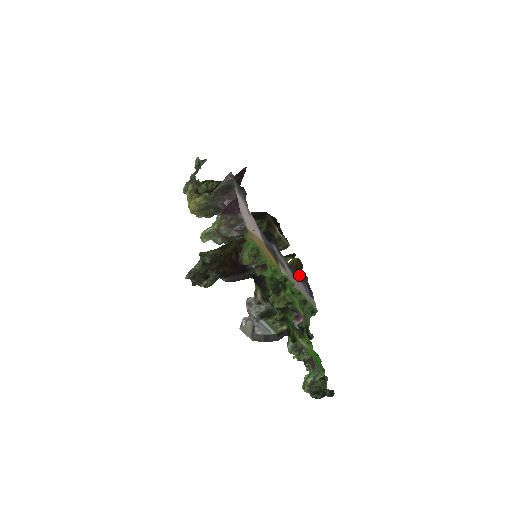
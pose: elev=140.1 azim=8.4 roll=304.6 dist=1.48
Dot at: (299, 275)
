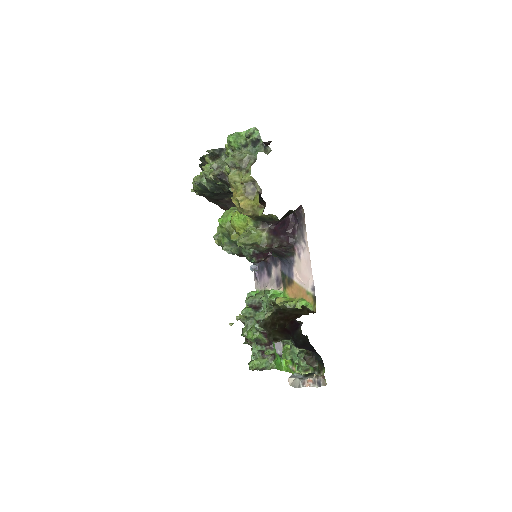
Dot at: (259, 262)
